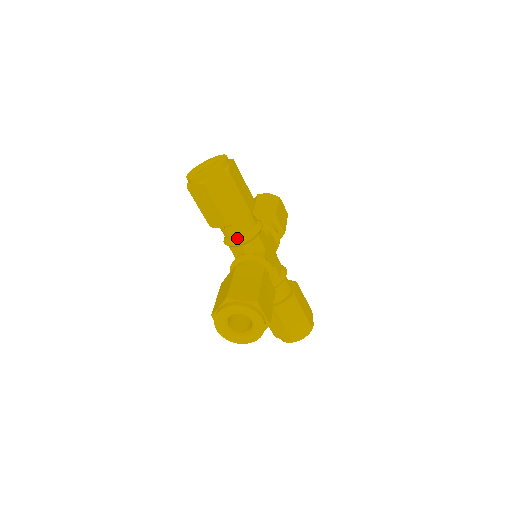
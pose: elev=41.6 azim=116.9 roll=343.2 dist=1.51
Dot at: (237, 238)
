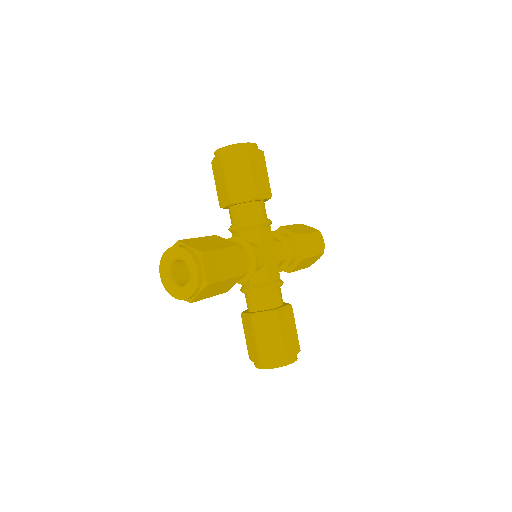
Dot at: occluded
